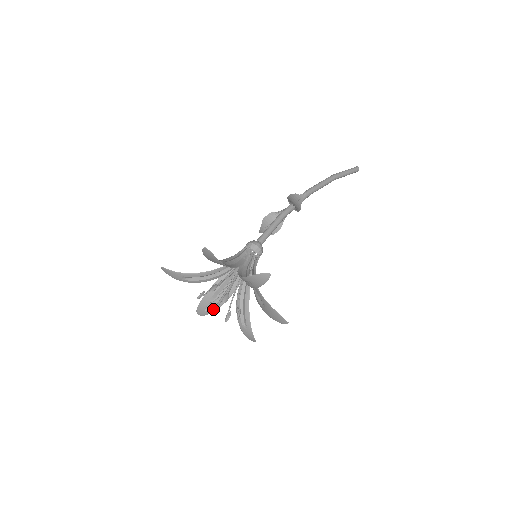
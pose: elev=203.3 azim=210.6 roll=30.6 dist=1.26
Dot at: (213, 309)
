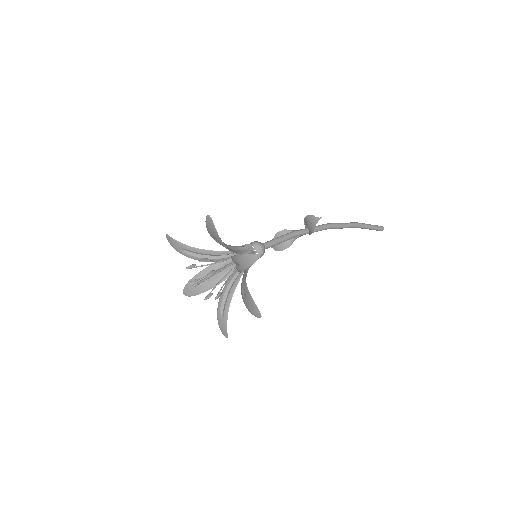
Dot at: (197, 282)
